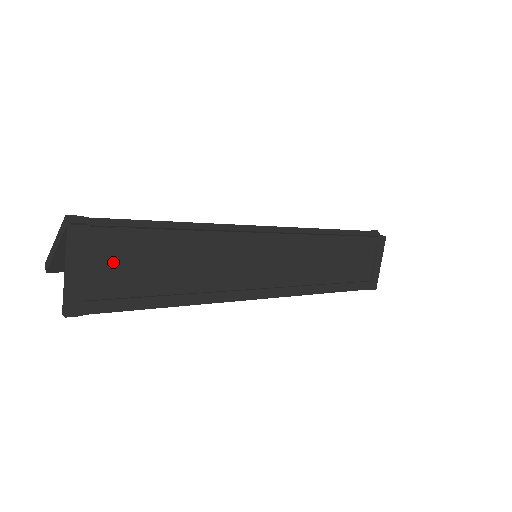
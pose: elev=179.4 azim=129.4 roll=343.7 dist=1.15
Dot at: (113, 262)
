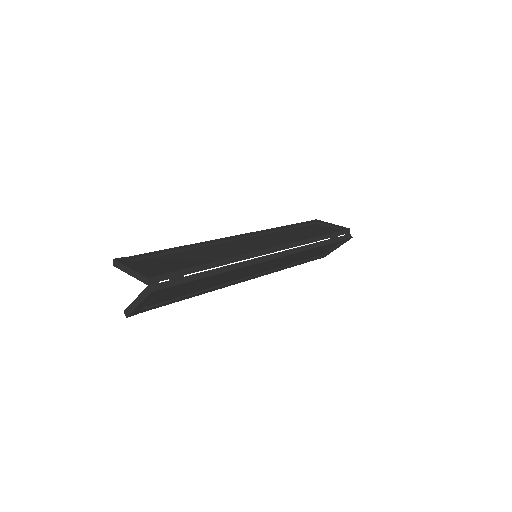
Dot at: (166, 293)
